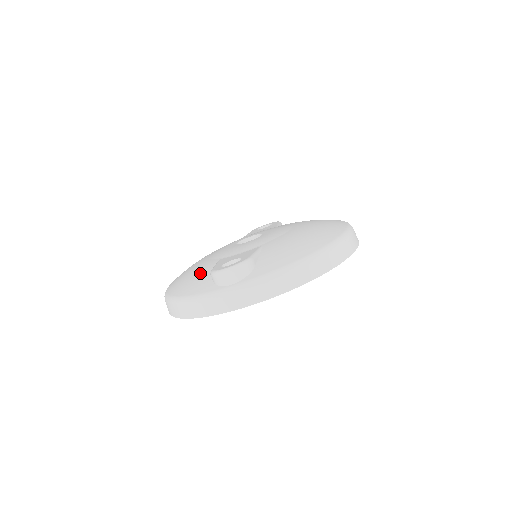
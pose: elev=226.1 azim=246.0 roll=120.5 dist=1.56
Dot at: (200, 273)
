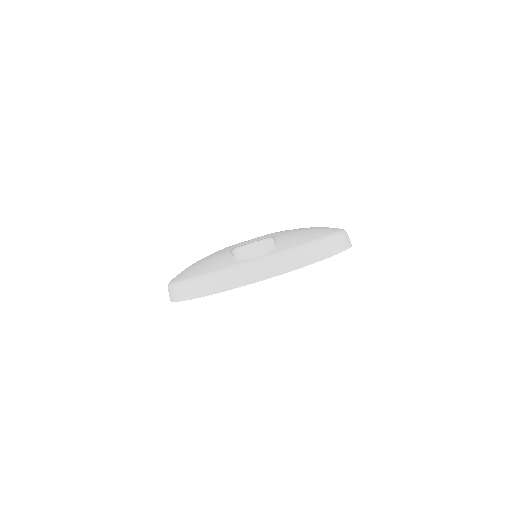
Dot at: (215, 258)
